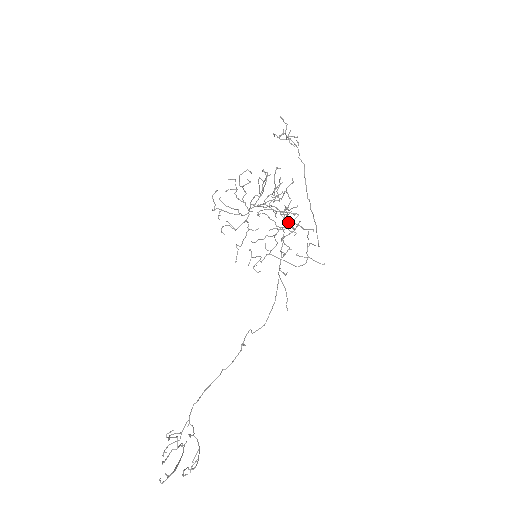
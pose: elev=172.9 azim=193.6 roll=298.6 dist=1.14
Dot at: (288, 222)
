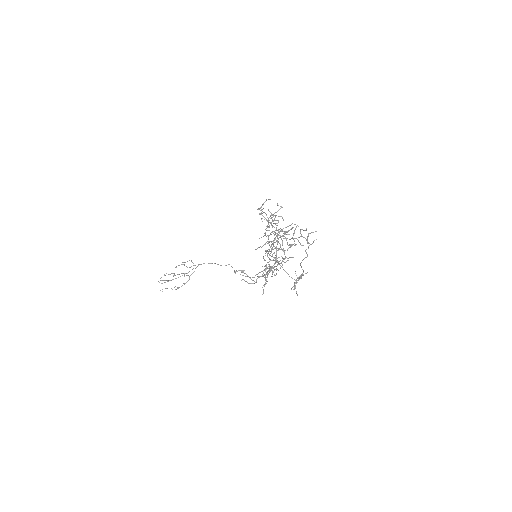
Dot at: (265, 271)
